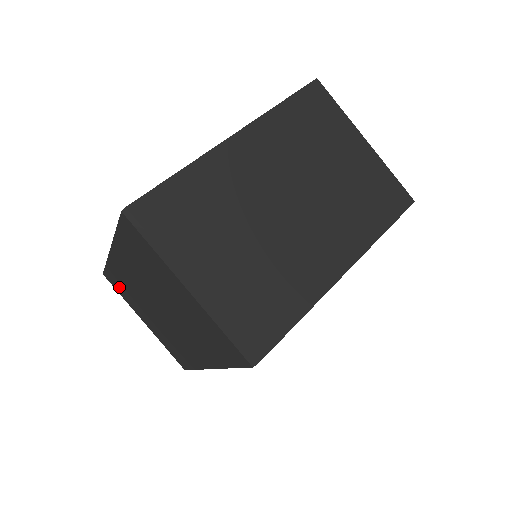
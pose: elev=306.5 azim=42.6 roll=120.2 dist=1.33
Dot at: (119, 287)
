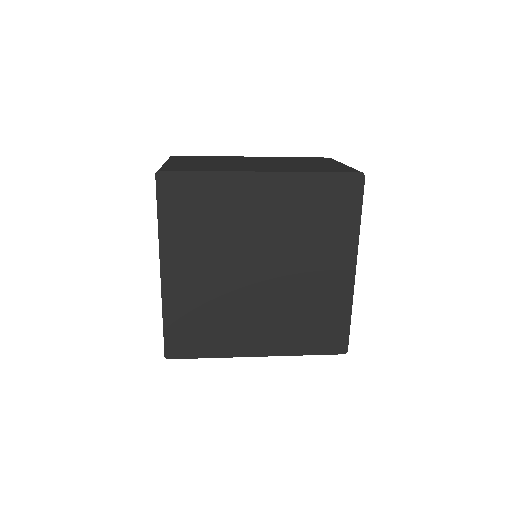
Dot at: occluded
